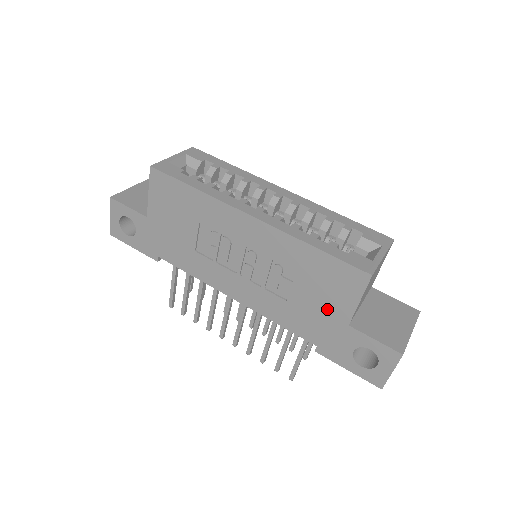
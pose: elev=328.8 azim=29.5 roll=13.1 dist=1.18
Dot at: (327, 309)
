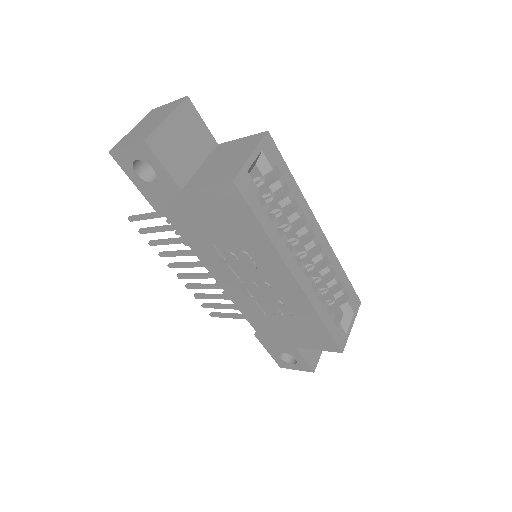
Dot at: (291, 336)
